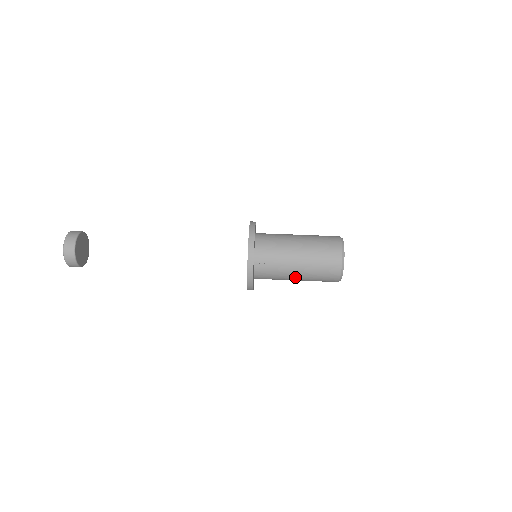
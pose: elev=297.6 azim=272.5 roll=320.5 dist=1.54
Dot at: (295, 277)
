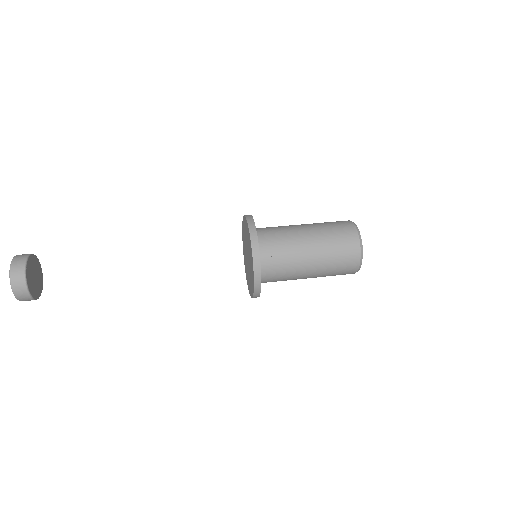
Dot at: (308, 271)
